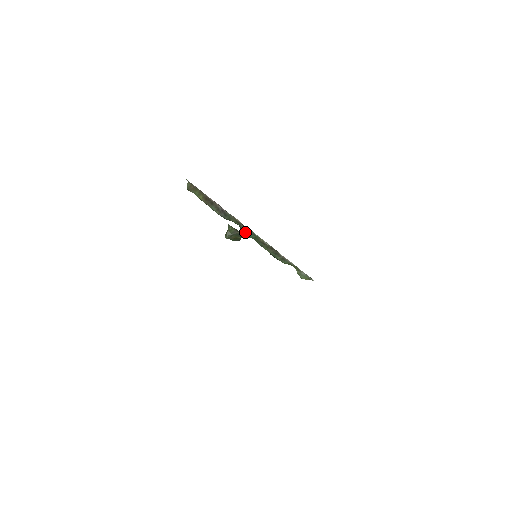
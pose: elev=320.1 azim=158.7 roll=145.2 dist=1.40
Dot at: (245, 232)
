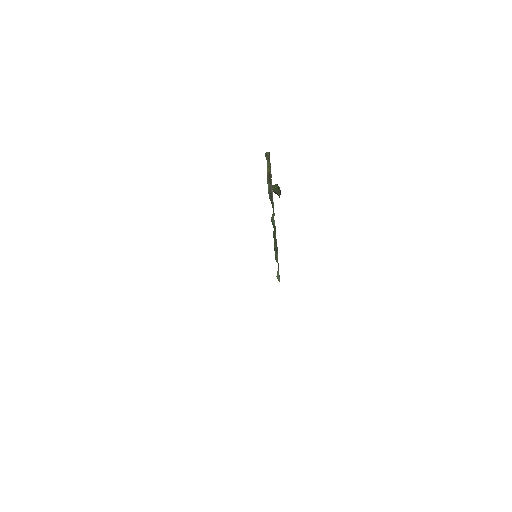
Dot at: (272, 220)
